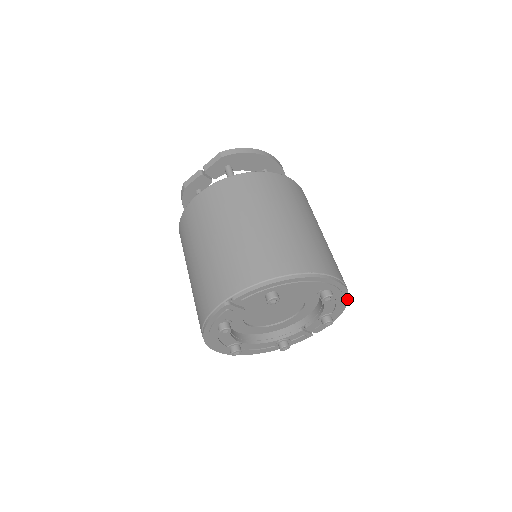
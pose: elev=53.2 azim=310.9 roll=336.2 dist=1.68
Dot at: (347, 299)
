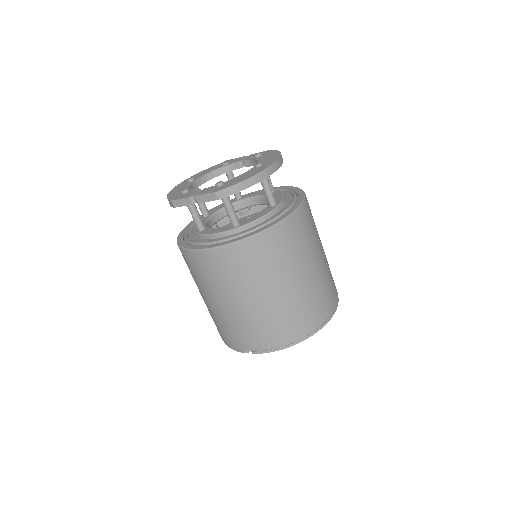
Dot at: occluded
